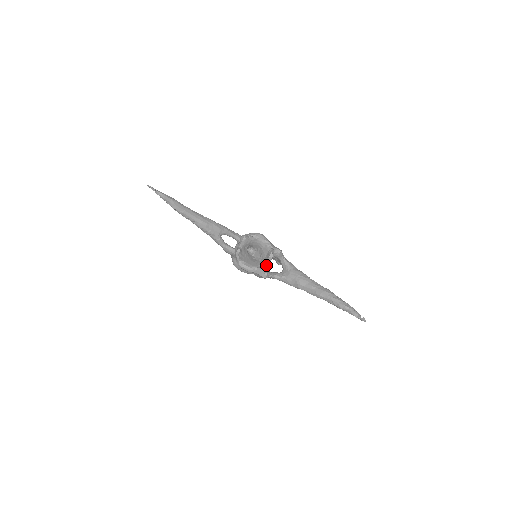
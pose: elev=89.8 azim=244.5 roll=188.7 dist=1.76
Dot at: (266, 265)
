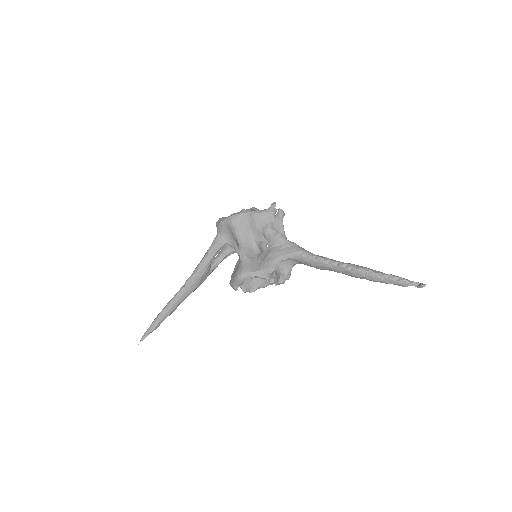
Dot at: (278, 280)
